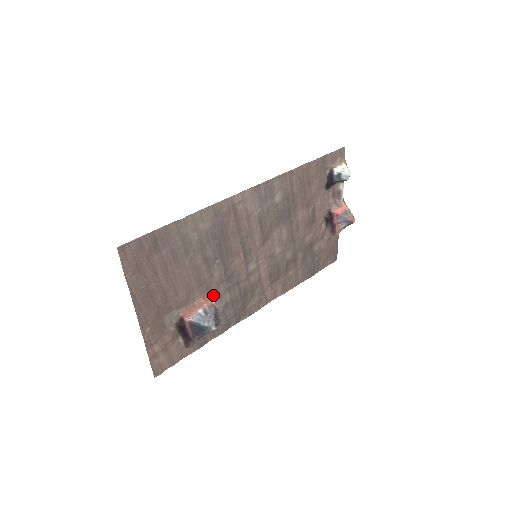
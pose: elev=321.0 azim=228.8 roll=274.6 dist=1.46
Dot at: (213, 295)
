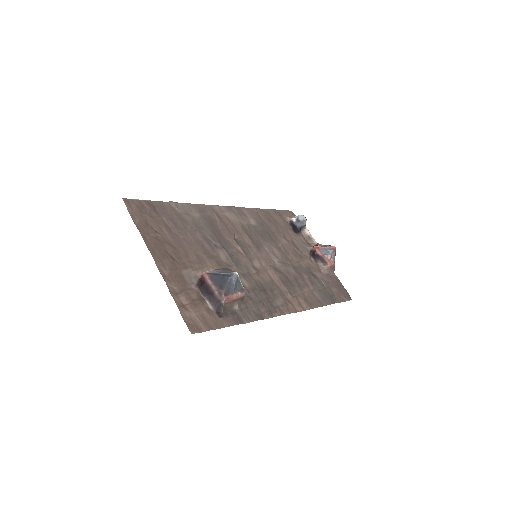
Dot at: occluded
